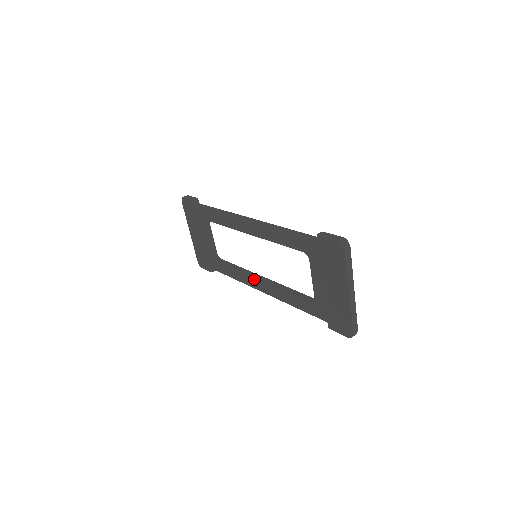
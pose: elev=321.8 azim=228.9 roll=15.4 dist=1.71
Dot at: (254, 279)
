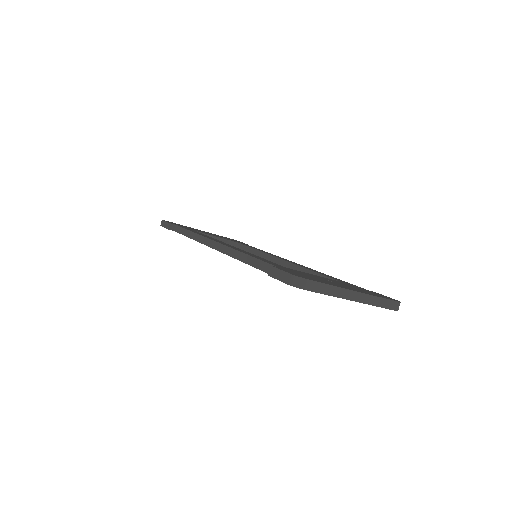
Dot at: occluded
